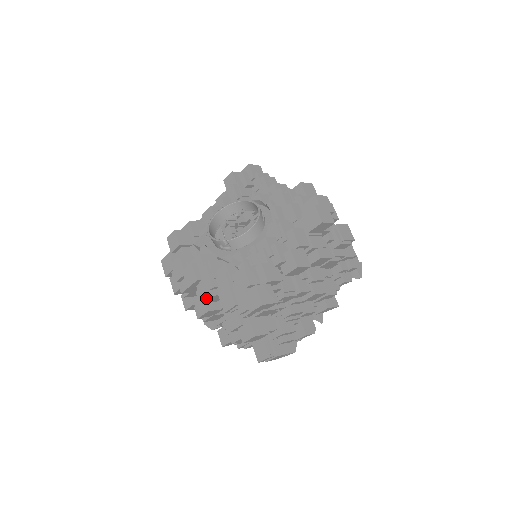
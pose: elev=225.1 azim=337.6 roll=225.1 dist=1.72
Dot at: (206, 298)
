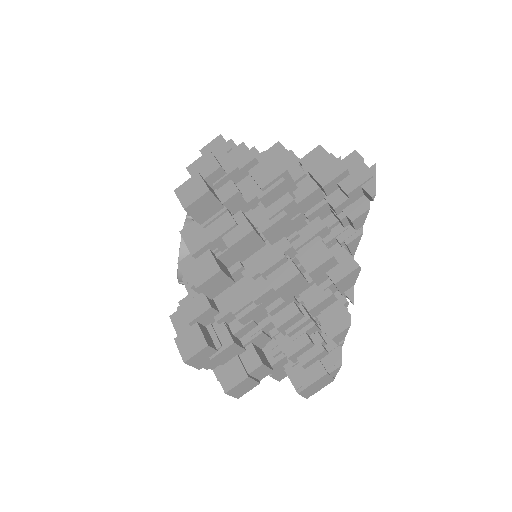
Dot at: occluded
